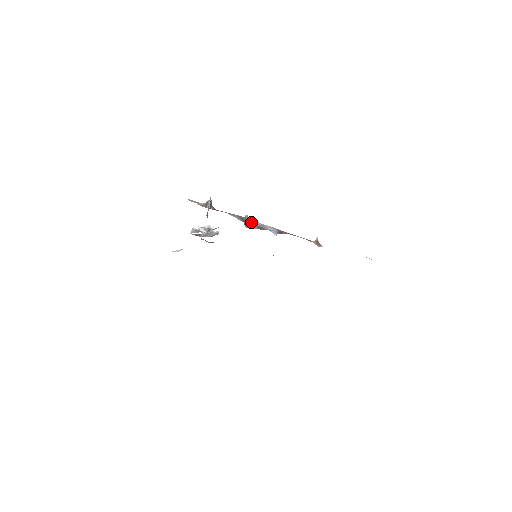
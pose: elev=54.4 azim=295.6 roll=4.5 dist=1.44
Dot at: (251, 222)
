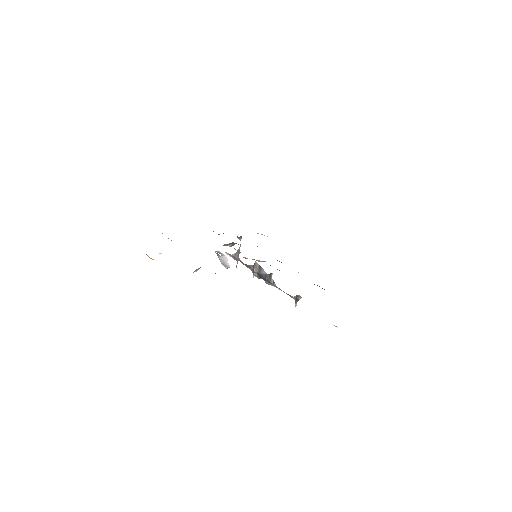
Dot at: (256, 272)
